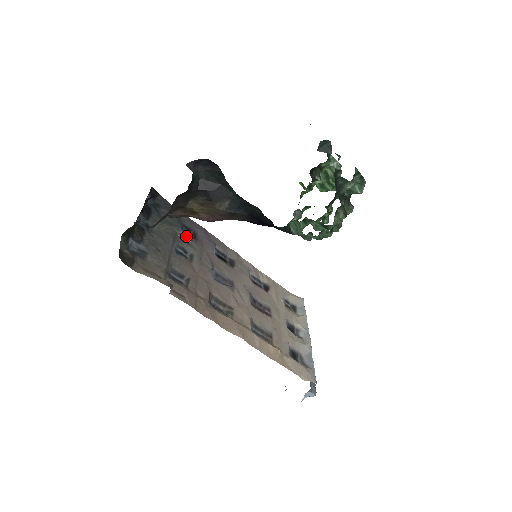
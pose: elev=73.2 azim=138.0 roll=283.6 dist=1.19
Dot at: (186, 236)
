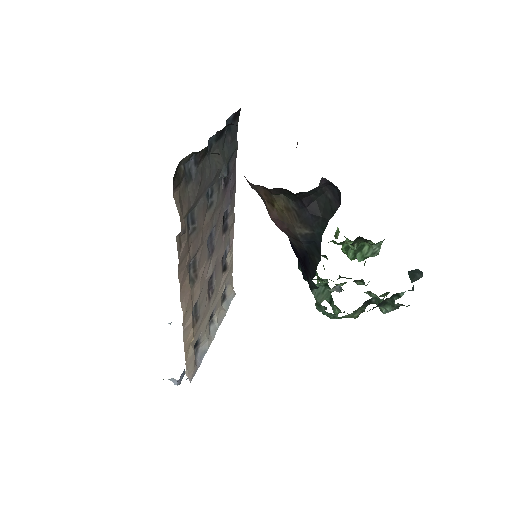
Dot at: occluded
